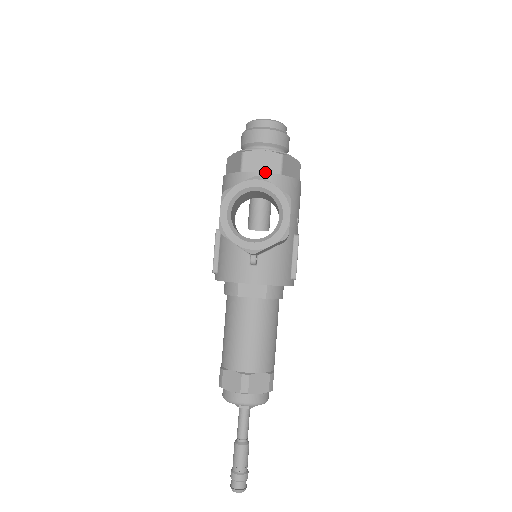
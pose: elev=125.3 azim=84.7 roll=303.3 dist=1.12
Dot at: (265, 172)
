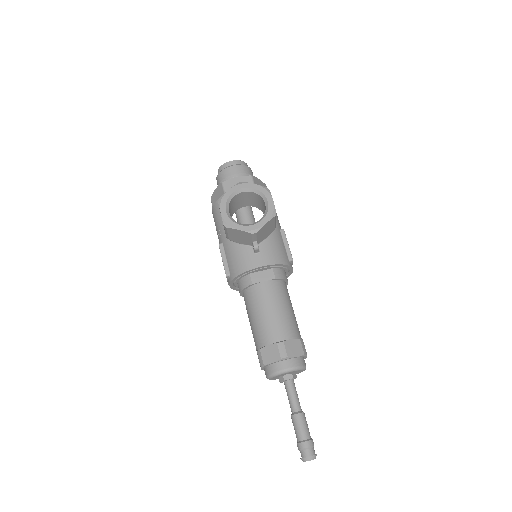
Dot at: occluded
